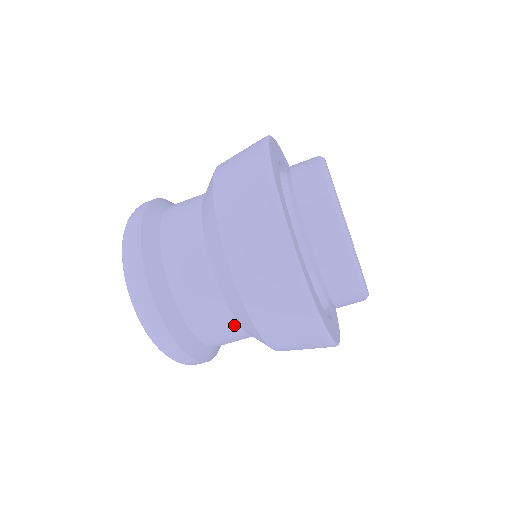
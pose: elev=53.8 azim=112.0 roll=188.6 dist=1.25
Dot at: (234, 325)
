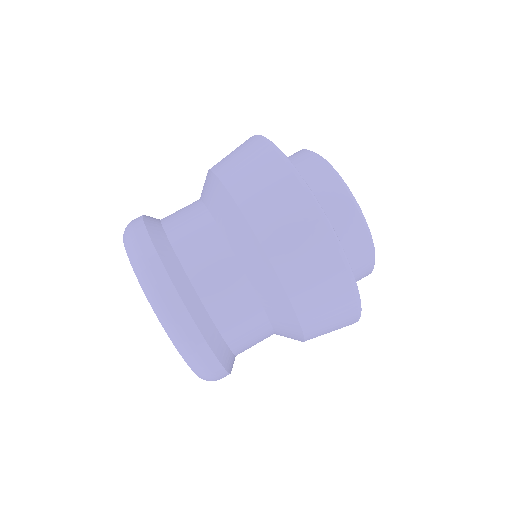
Dot at: (267, 328)
